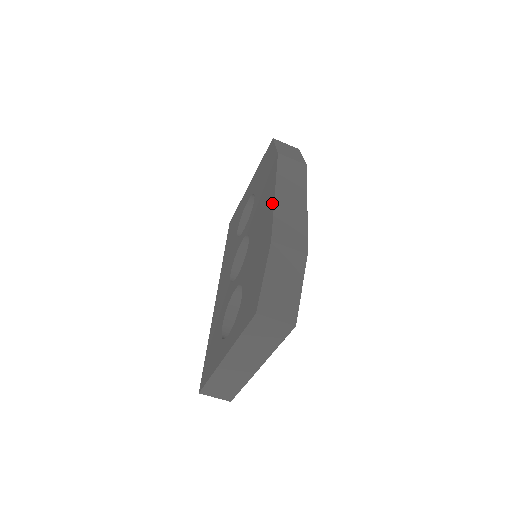
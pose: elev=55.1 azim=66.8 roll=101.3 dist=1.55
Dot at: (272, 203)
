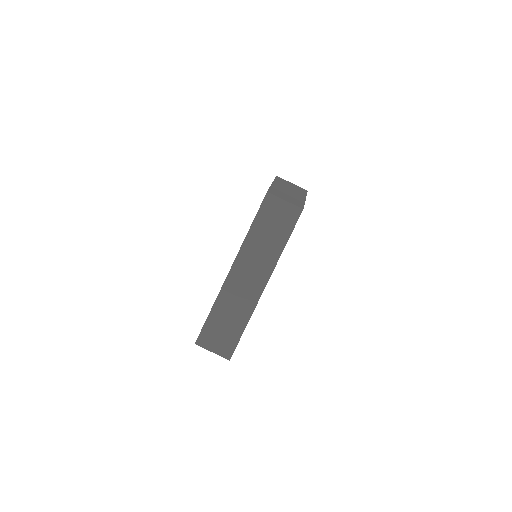
Dot at: occluded
